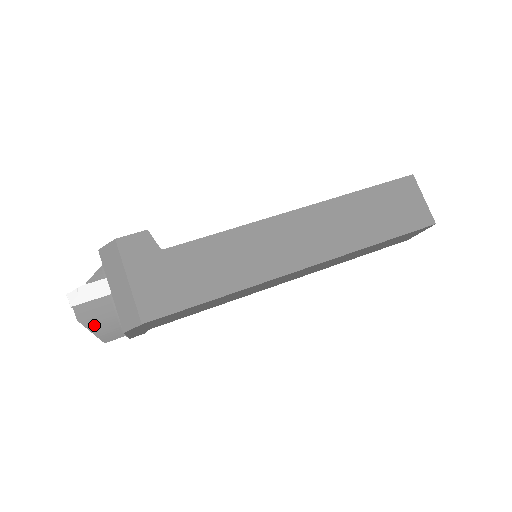
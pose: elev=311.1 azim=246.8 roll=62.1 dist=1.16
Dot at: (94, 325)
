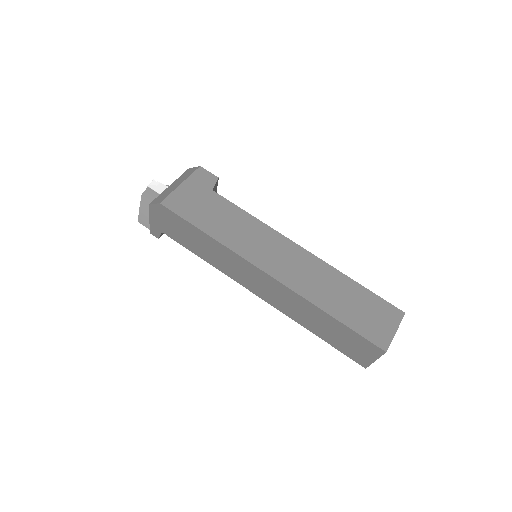
Dot at: (145, 205)
